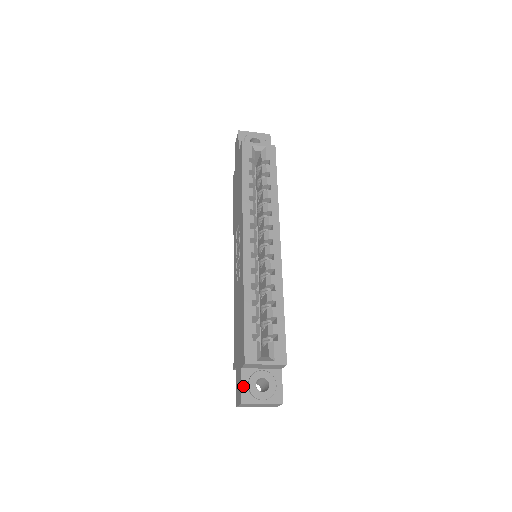
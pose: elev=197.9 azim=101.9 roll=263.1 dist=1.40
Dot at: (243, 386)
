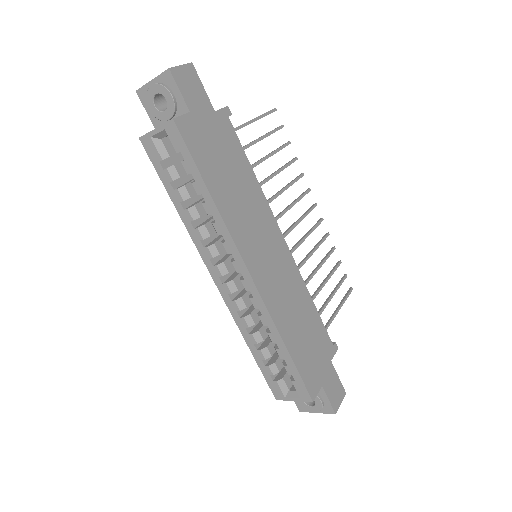
Dot at: occluded
